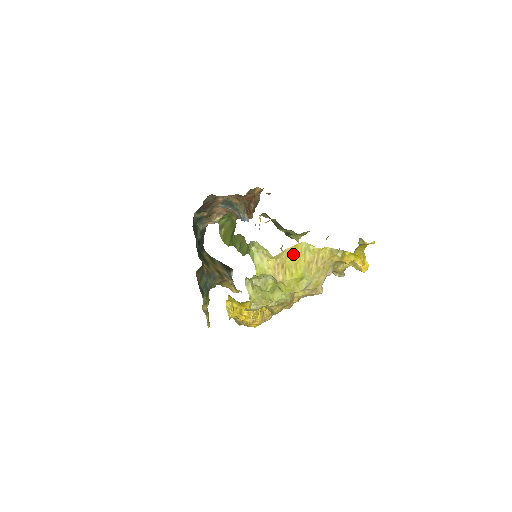
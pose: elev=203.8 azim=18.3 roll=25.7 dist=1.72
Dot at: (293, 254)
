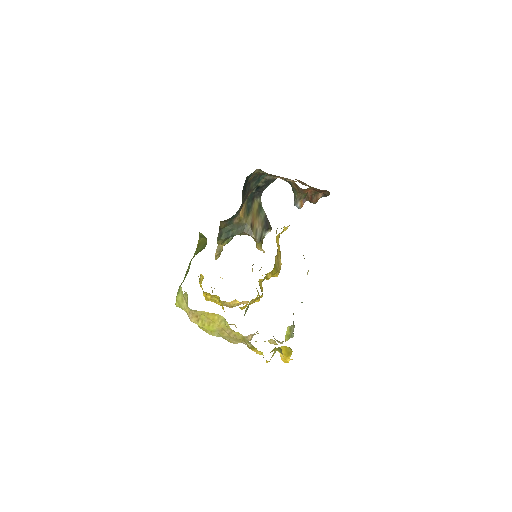
Dot at: (209, 316)
